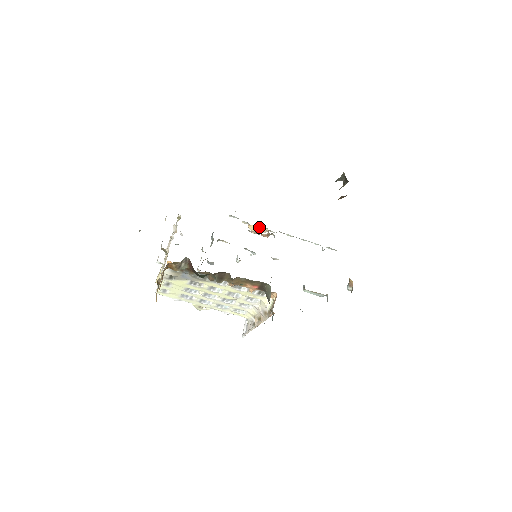
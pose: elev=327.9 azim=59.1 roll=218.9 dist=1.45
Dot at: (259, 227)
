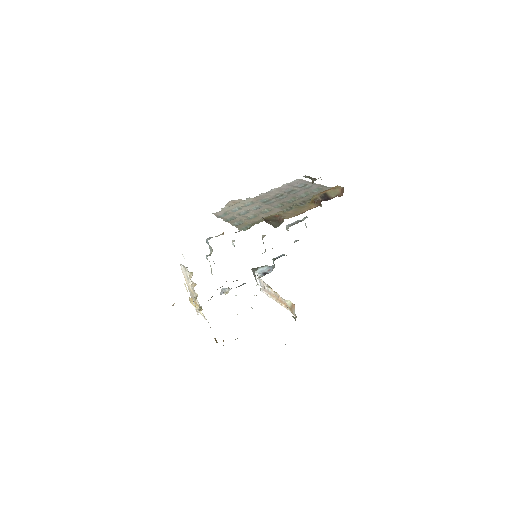
Dot at: occluded
